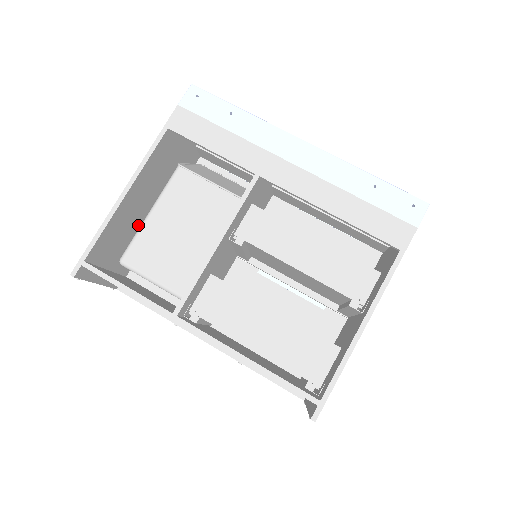
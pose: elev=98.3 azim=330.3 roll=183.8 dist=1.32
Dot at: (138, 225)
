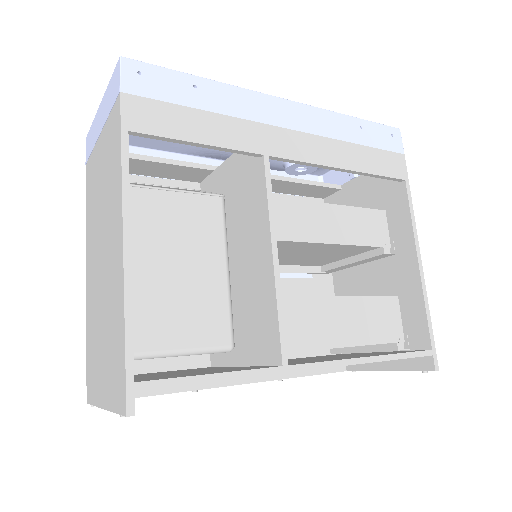
Dot at: occluded
